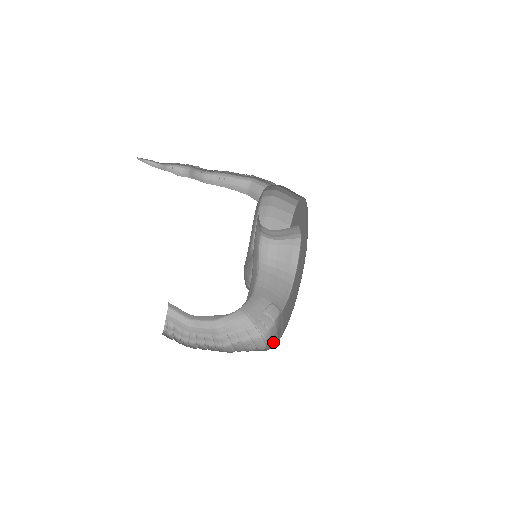
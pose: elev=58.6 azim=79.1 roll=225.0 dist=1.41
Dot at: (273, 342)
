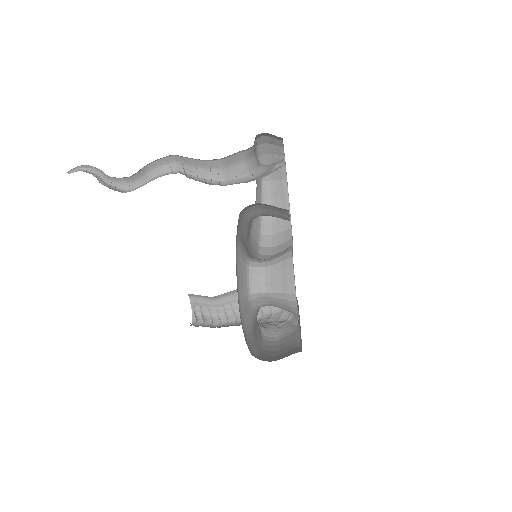
Dot at: (295, 316)
